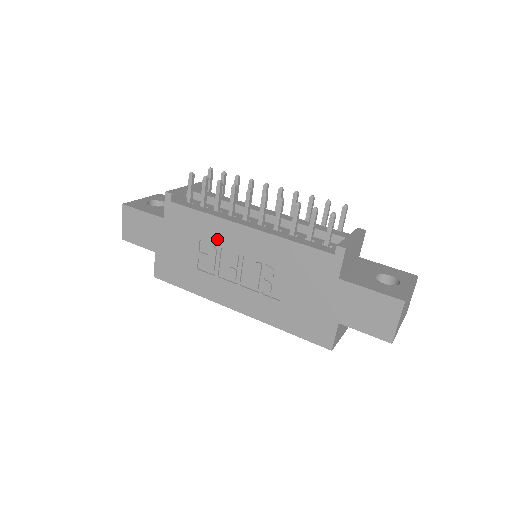
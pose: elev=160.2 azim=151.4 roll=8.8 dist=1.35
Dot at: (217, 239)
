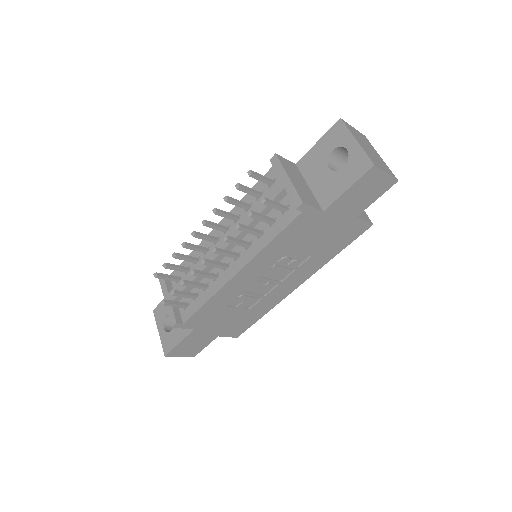
Dot at: (235, 295)
